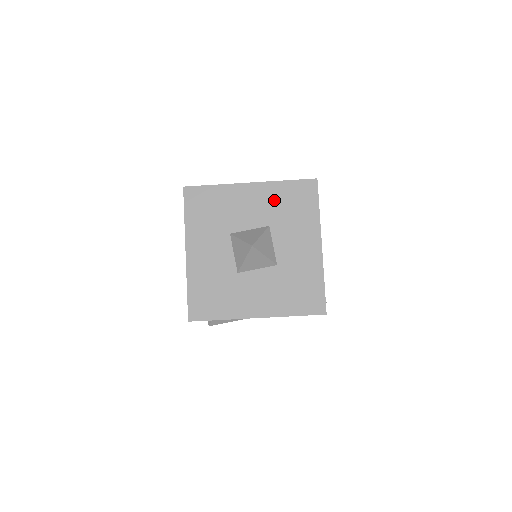
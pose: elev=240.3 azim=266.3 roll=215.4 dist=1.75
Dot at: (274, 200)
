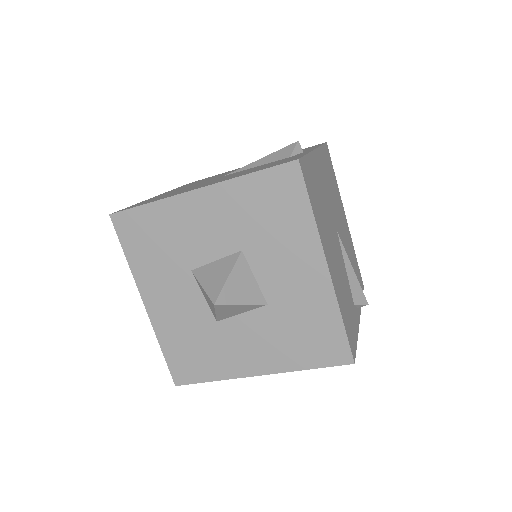
Dot at: (239, 210)
